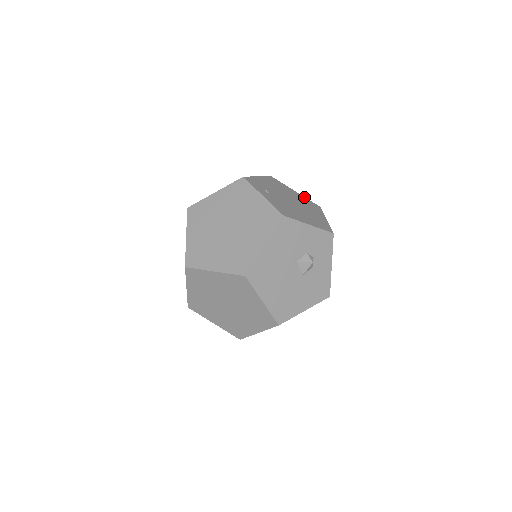
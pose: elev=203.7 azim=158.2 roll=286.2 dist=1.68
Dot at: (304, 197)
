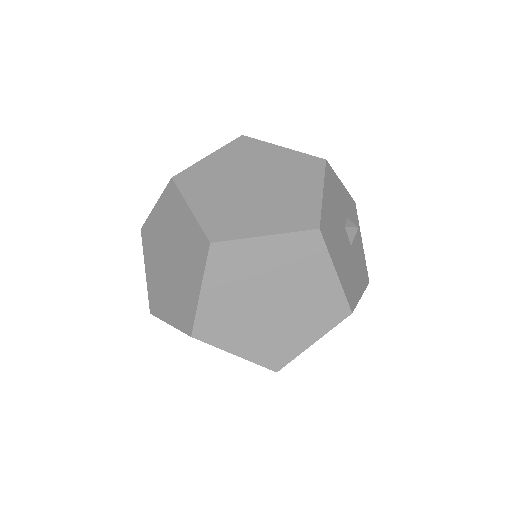
Dot at: occluded
